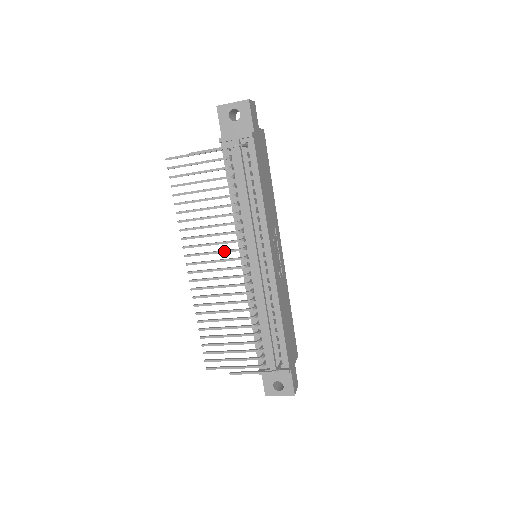
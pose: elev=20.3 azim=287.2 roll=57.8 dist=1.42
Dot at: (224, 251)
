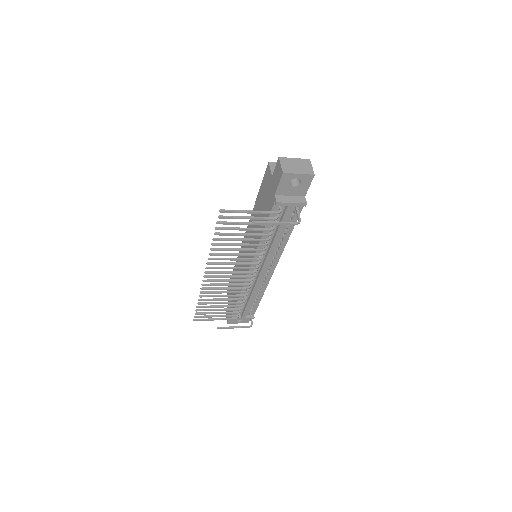
Dot at: occluded
